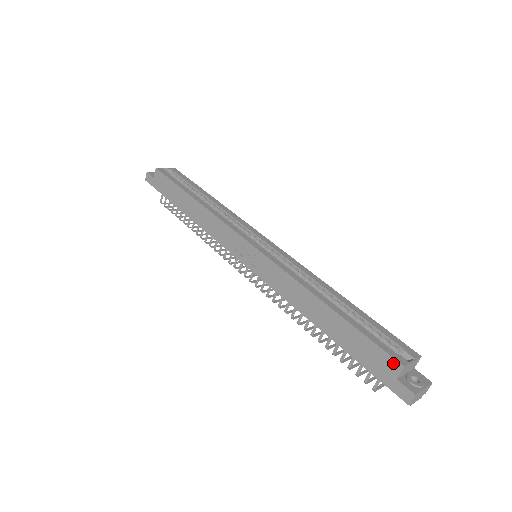
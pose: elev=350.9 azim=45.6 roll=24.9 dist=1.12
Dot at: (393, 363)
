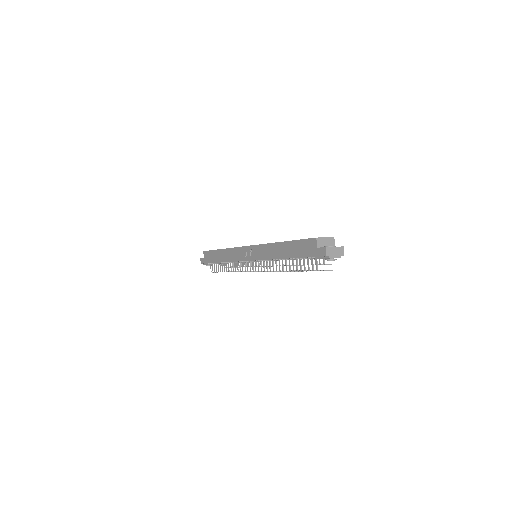
Dot at: (312, 241)
